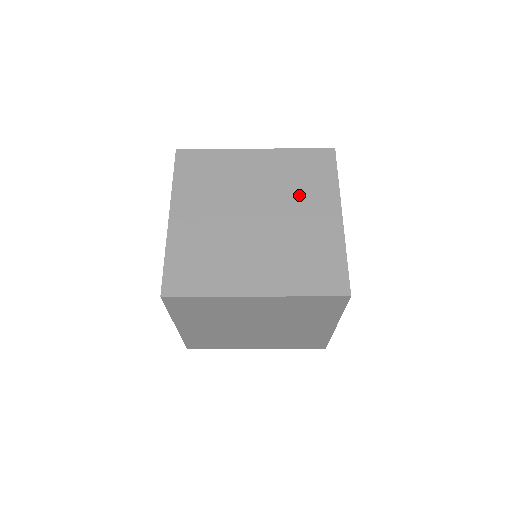
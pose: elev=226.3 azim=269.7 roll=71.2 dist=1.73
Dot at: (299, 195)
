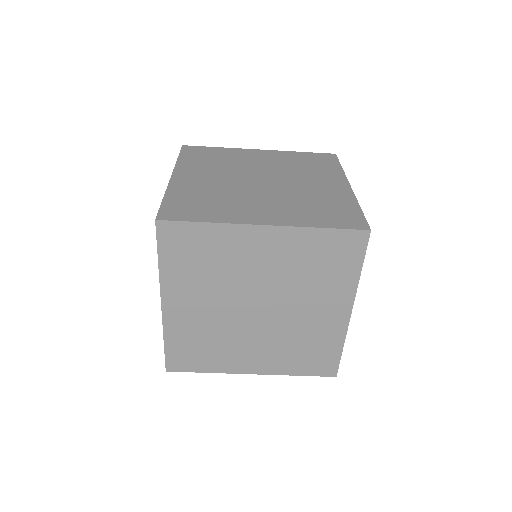
Dot at: (305, 173)
